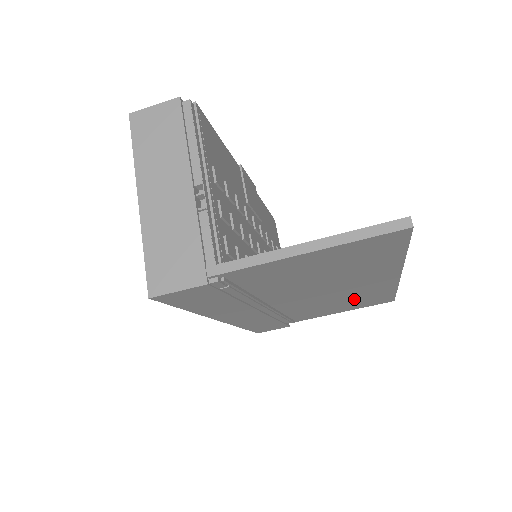
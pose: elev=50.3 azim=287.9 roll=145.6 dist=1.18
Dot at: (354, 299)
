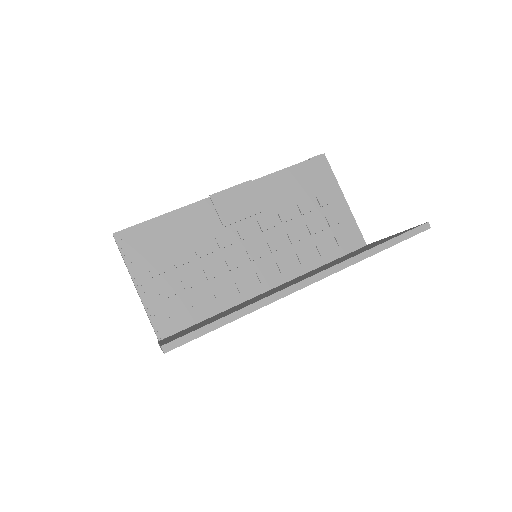
Dot at: occluded
